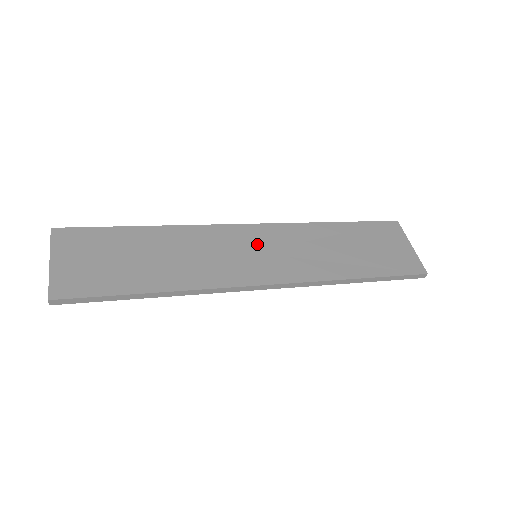
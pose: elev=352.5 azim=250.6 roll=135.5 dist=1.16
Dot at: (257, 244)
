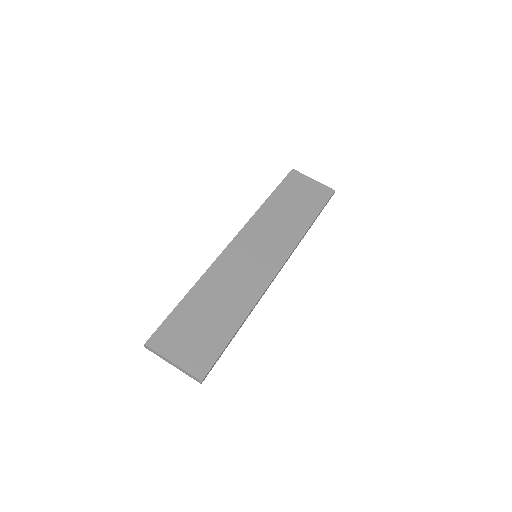
Dot at: (250, 249)
